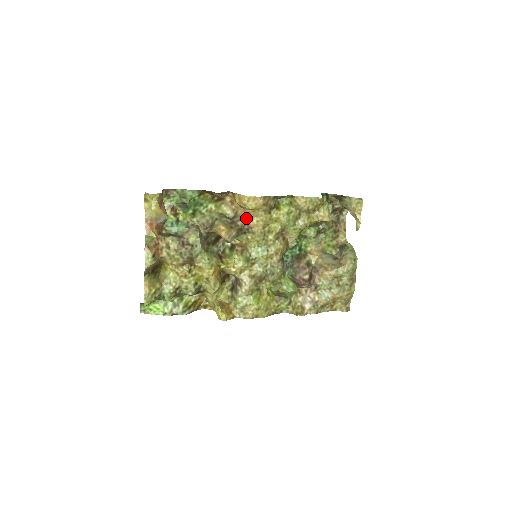
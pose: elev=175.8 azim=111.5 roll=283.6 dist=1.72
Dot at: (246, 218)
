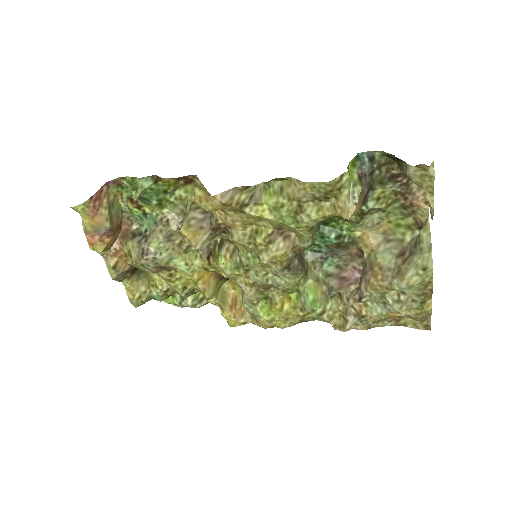
Dot at: (217, 215)
